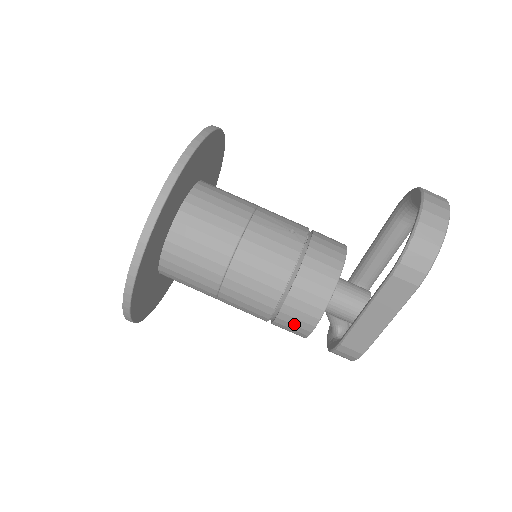
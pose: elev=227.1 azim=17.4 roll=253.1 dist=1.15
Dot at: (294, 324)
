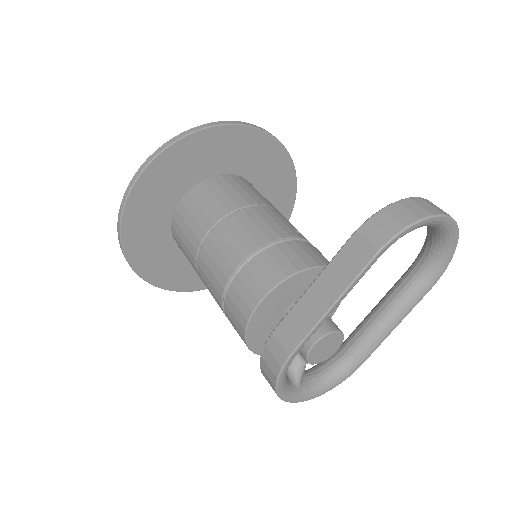
Dot at: (242, 296)
